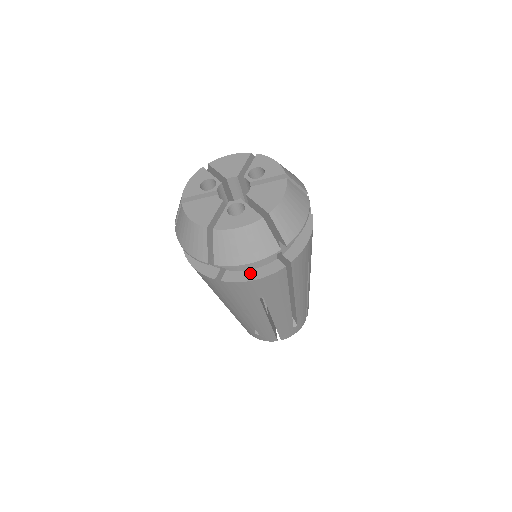
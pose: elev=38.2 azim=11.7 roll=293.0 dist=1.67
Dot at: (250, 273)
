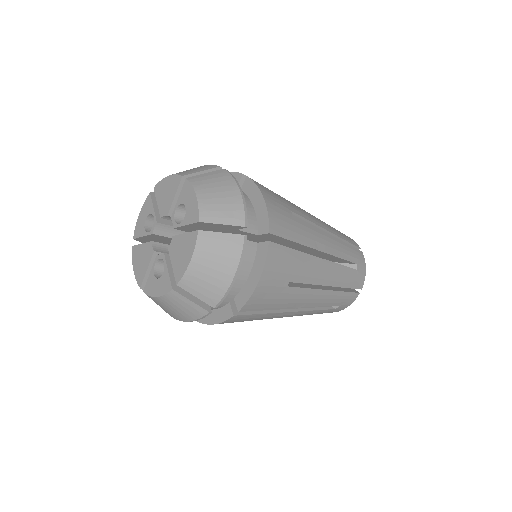
Dot at: occluded
